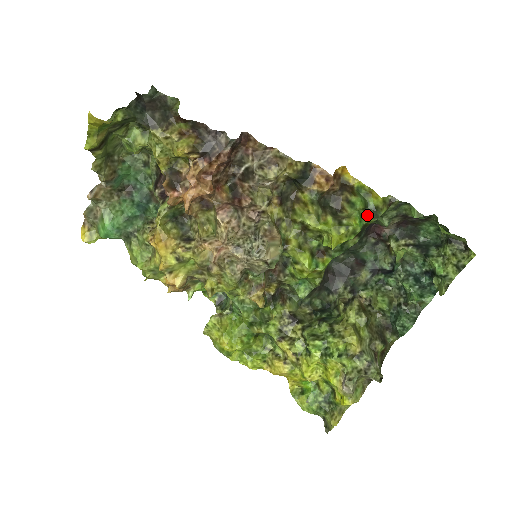
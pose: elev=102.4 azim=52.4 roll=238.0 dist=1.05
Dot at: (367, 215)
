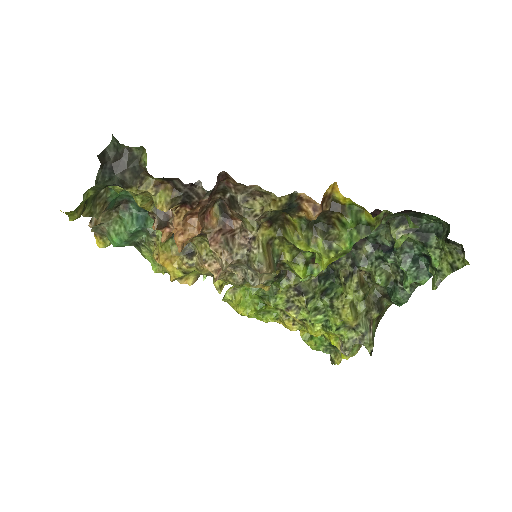
Dot at: (359, 232)
